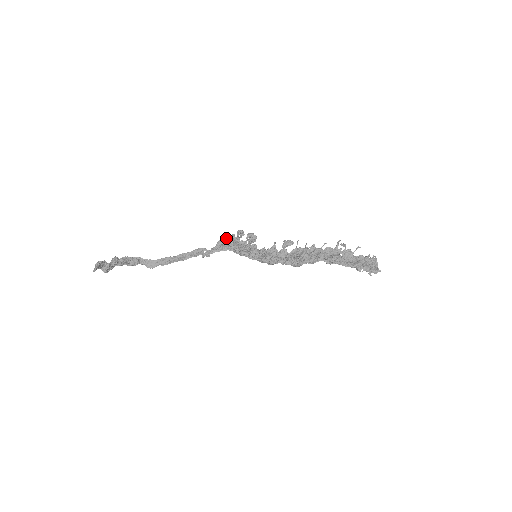
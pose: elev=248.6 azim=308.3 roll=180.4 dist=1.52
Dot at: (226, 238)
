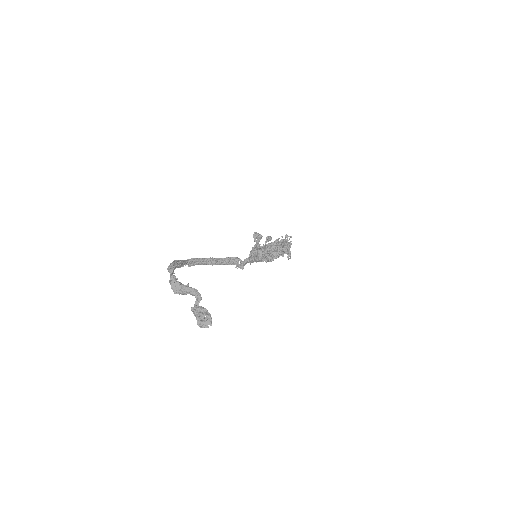
Dot at: occluded
